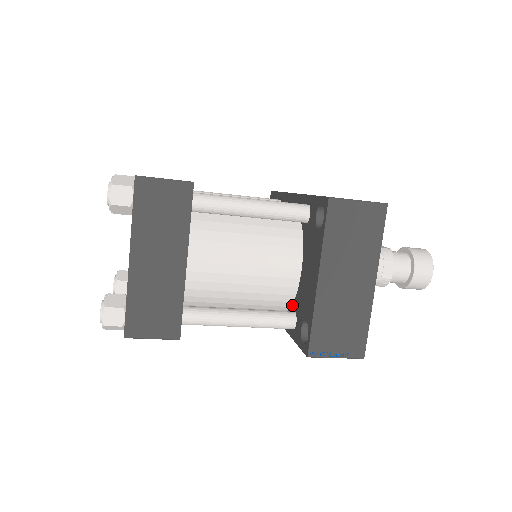
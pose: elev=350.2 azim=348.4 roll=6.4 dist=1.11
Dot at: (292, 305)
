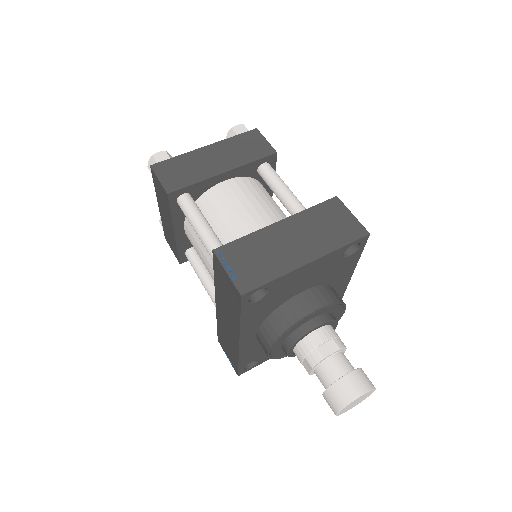
Dot at: occluded
